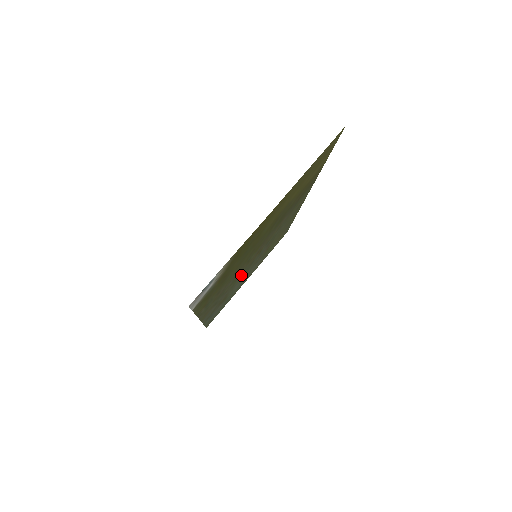
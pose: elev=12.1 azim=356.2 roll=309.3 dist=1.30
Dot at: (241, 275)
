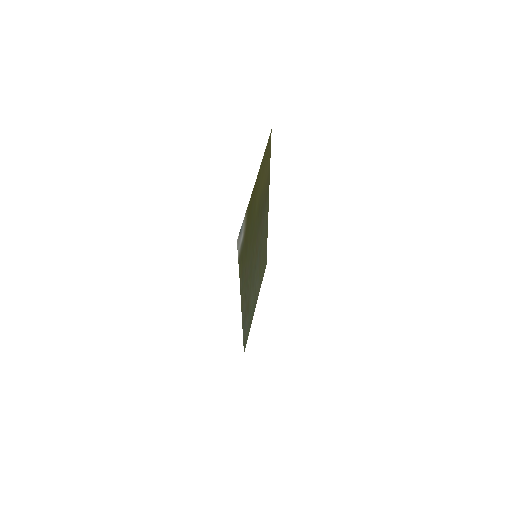
Dot at: (252, 277)
